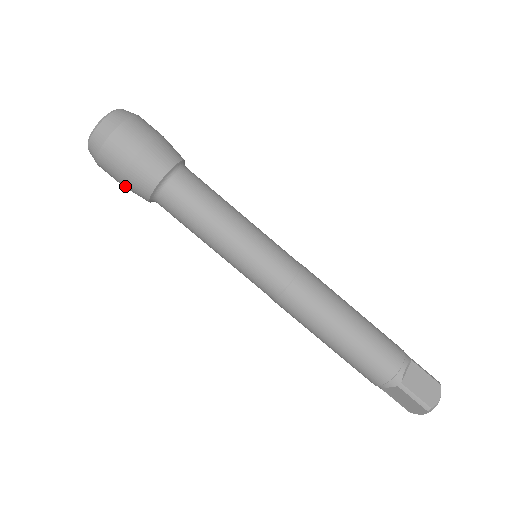
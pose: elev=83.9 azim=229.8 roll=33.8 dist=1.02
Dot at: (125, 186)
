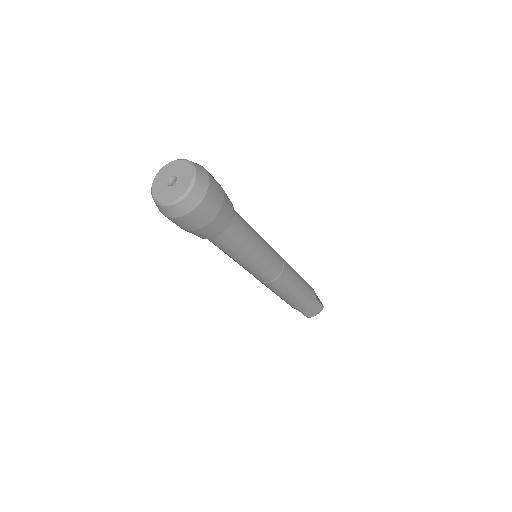
Dot at: occluded
